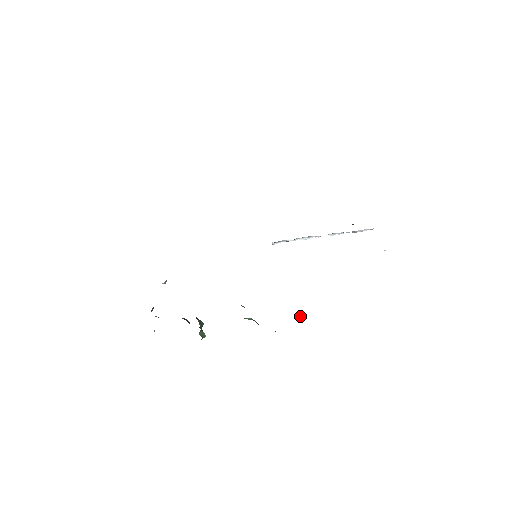
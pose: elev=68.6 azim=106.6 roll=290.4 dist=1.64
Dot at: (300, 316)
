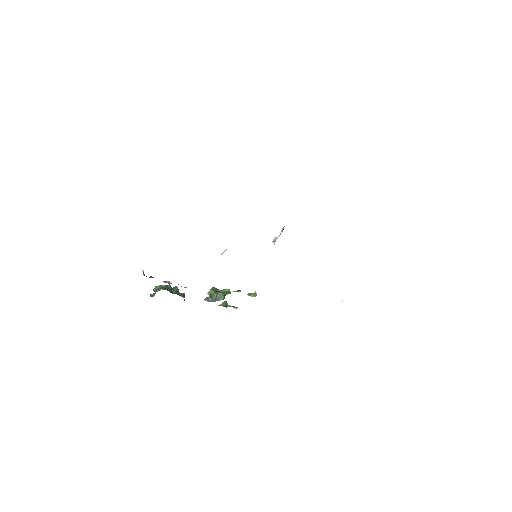
Dot at: (256, 294)
